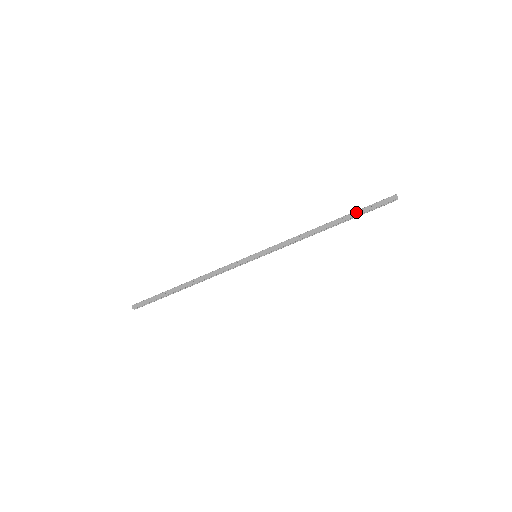
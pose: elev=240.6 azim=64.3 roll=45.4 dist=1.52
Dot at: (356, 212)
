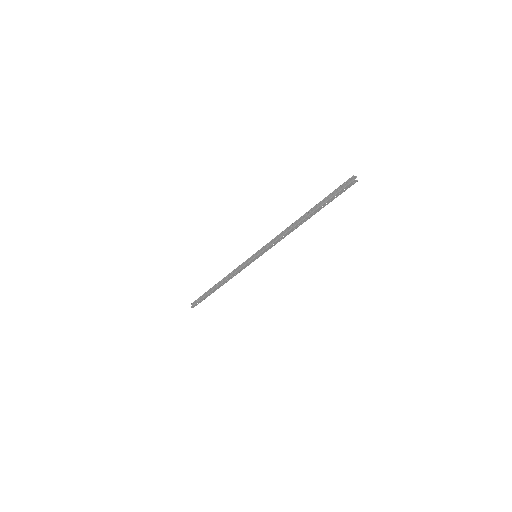
Dot at: (323, 205)
